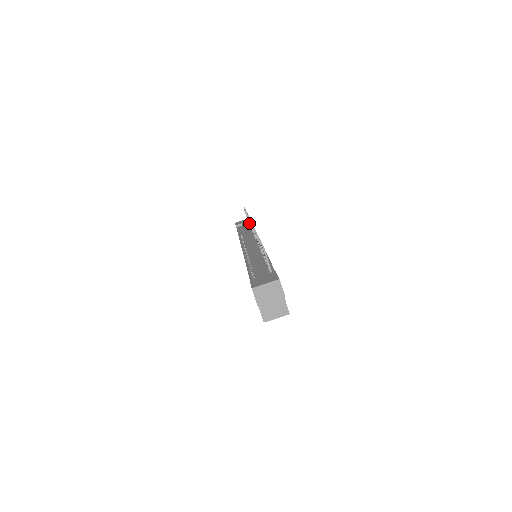
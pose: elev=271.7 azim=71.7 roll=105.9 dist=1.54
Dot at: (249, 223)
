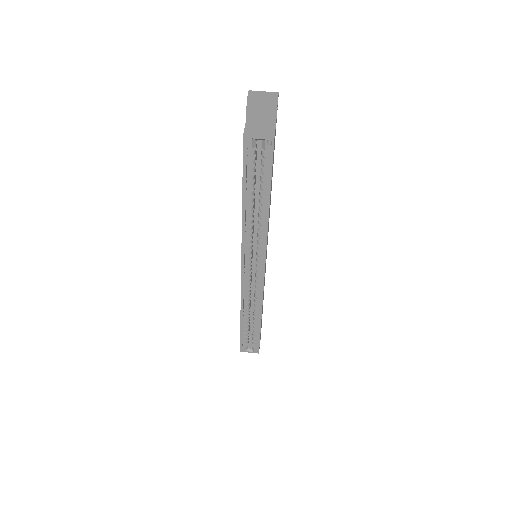
Dot at: occluded
